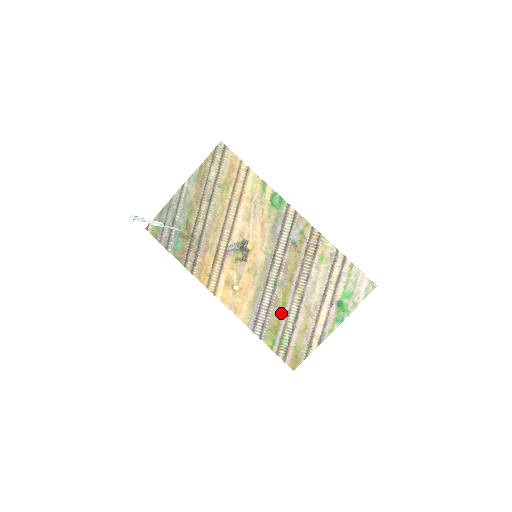
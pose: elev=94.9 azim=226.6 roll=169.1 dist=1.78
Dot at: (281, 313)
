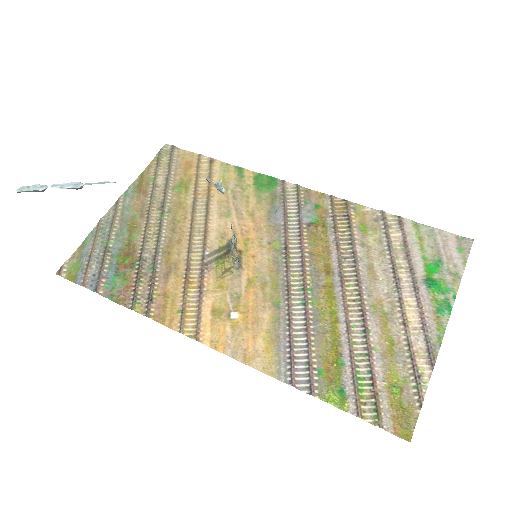
Dot at: (334, 332)
